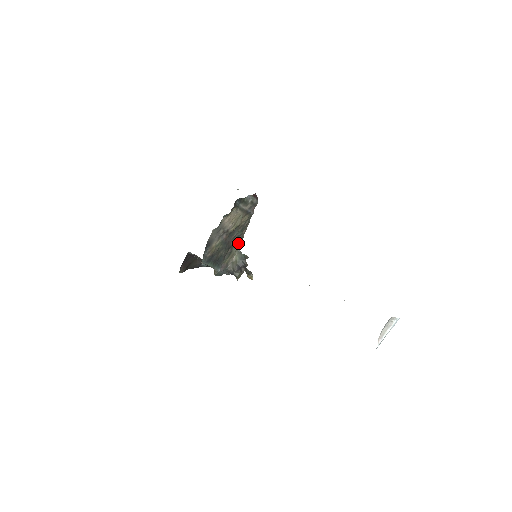
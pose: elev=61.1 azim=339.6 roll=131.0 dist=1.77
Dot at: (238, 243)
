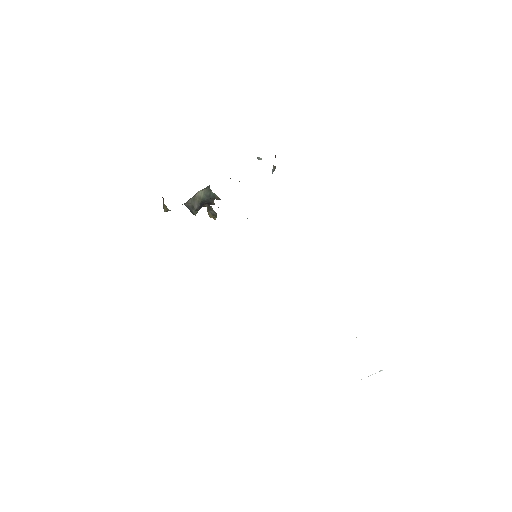
Dot at: occluded
